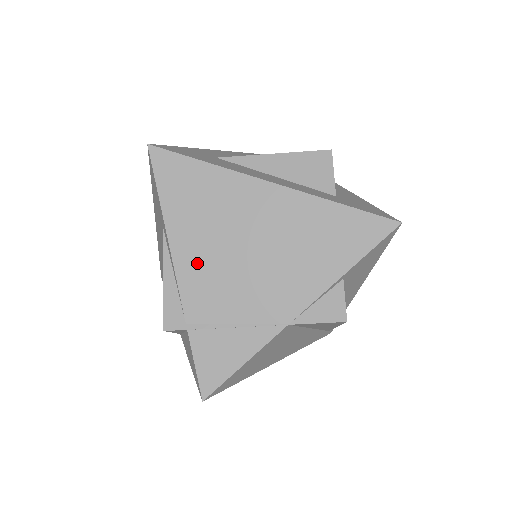
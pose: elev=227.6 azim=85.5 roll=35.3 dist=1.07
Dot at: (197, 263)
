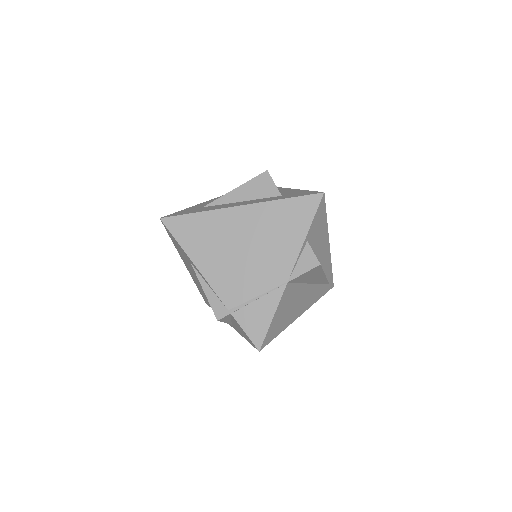
Dot at: (219, 272)
